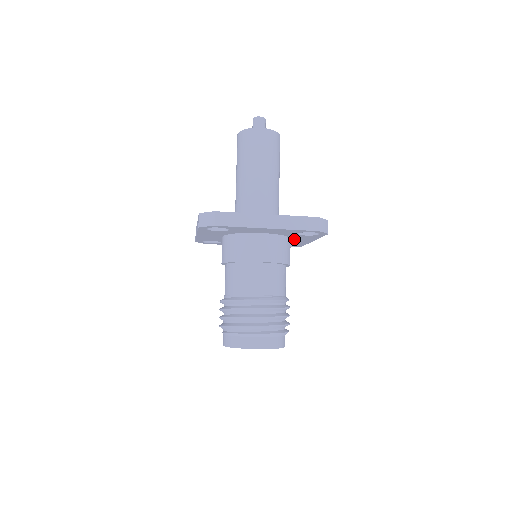
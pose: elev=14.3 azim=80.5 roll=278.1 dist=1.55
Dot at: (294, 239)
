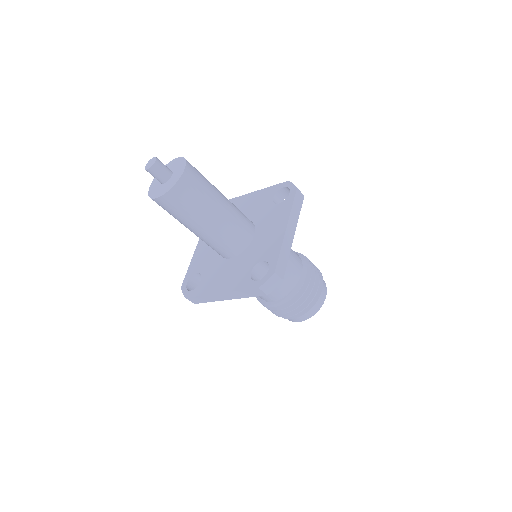
Dot at: occluded
